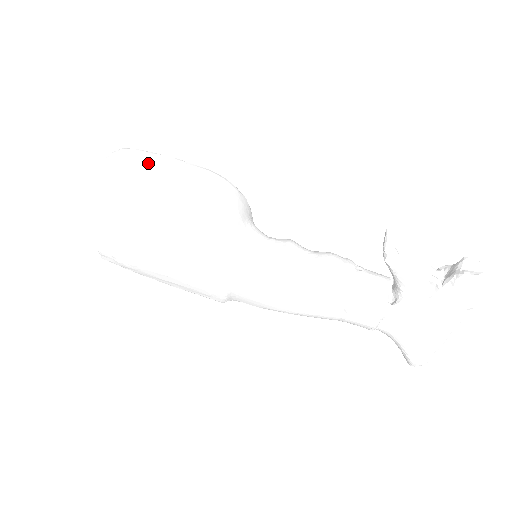
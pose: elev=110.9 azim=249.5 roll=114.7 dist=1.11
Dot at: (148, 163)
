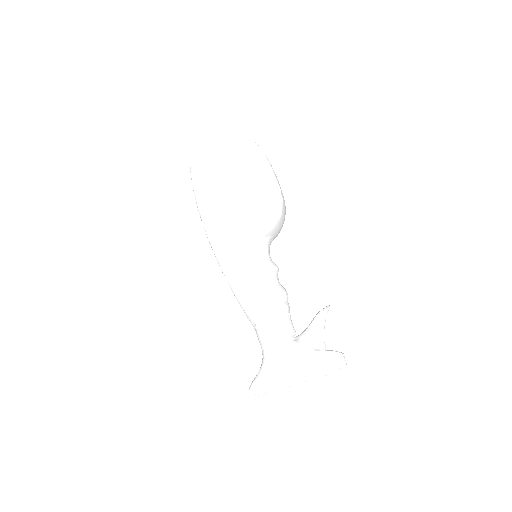
Dot at: occluded
